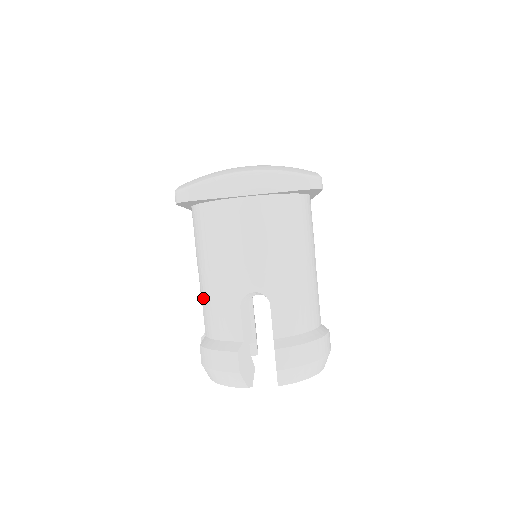
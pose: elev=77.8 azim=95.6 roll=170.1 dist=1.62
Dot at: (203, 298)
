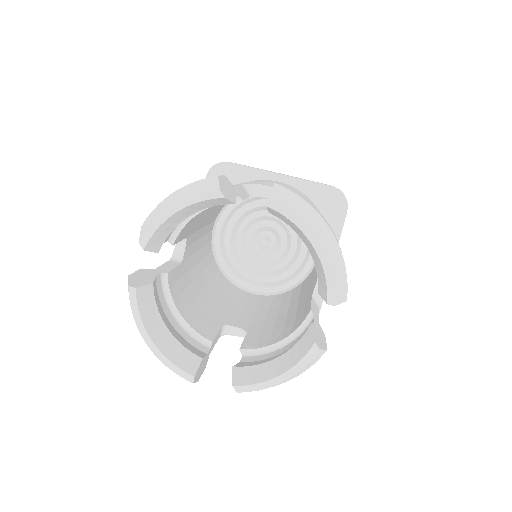
Dot at: occluded
